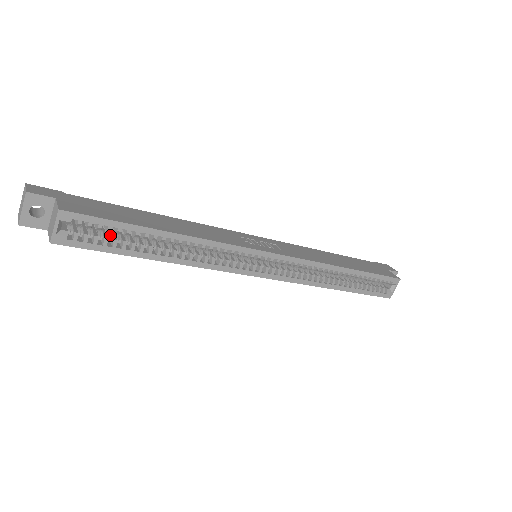
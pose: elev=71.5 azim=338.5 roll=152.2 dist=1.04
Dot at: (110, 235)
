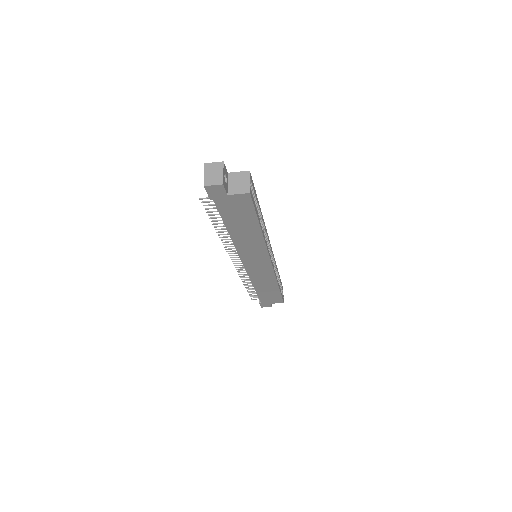
Dot at: occluded
